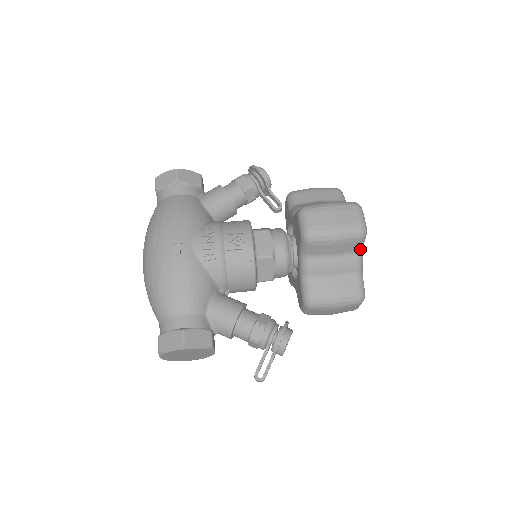
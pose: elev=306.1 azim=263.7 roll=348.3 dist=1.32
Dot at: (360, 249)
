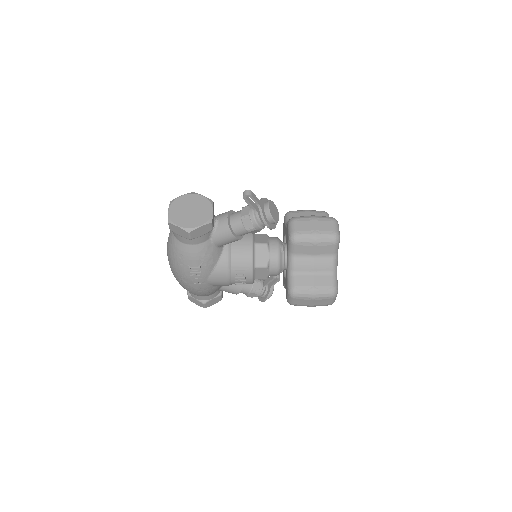
Dot at: occluded
